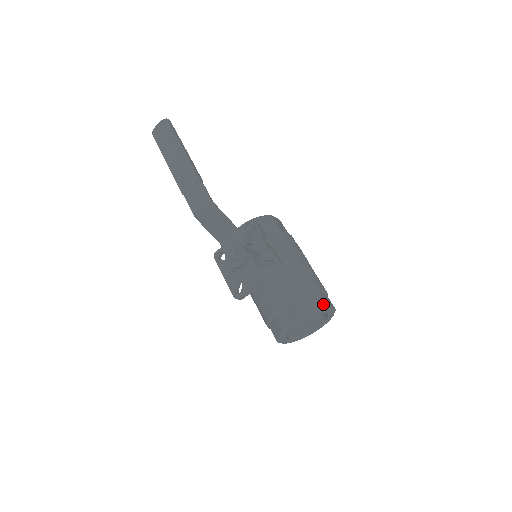
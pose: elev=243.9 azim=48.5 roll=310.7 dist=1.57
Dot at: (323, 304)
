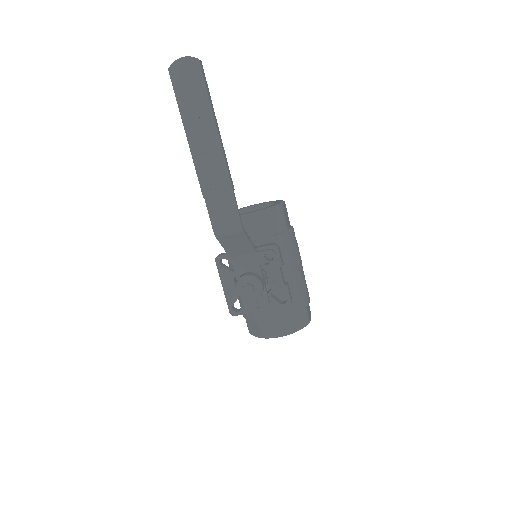
Dot at: (307, 322)
